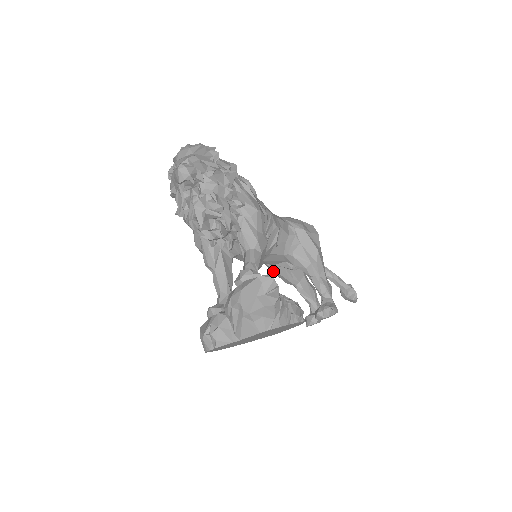
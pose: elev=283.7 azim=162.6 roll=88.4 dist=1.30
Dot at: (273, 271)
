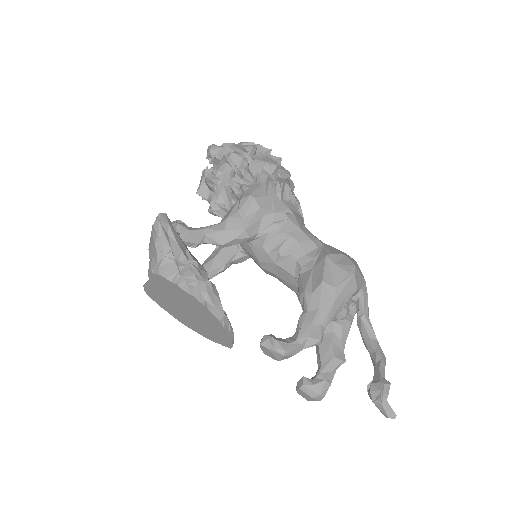
Dot at: occluded
